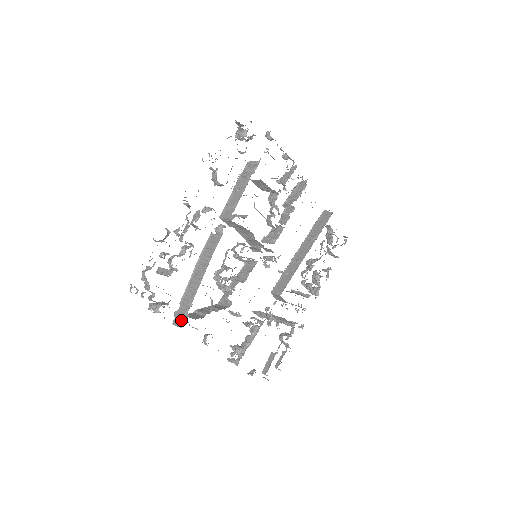
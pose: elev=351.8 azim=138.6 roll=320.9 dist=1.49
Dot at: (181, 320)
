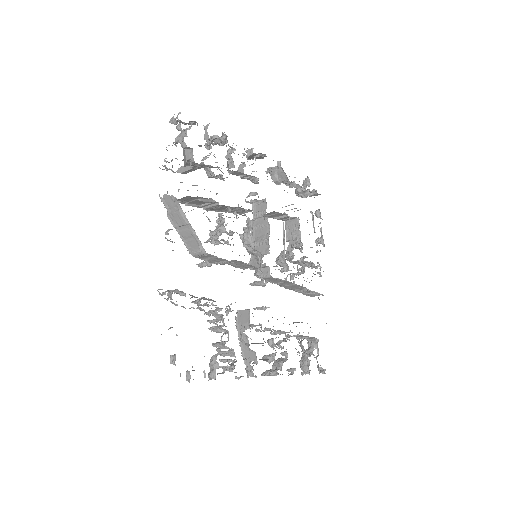
Dot at: occluded
